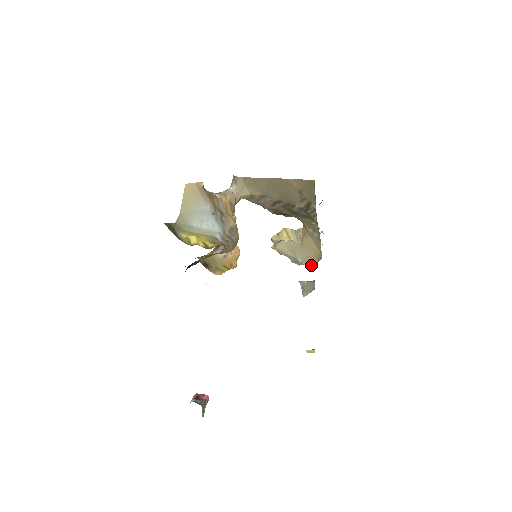
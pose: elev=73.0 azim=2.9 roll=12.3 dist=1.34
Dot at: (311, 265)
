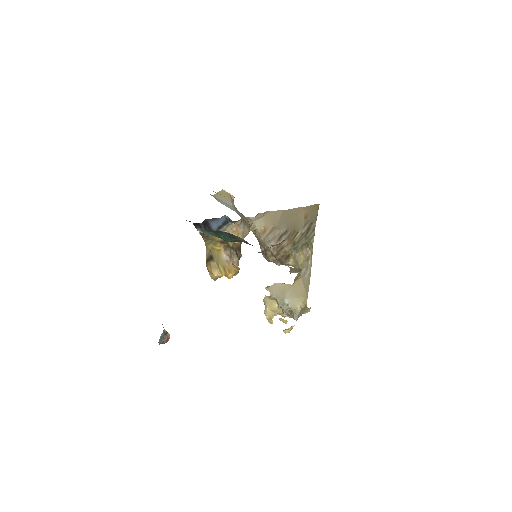
Dot at: (295, 309)
